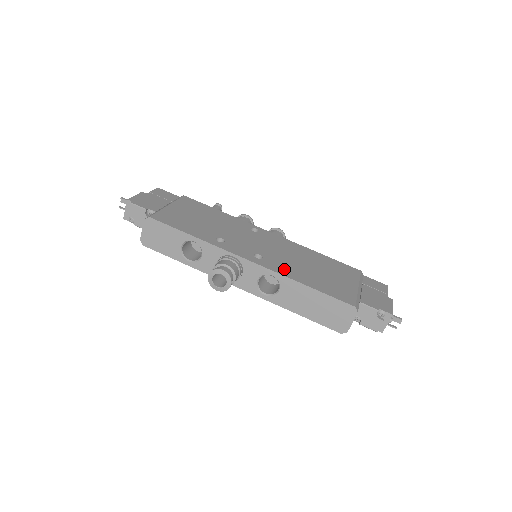
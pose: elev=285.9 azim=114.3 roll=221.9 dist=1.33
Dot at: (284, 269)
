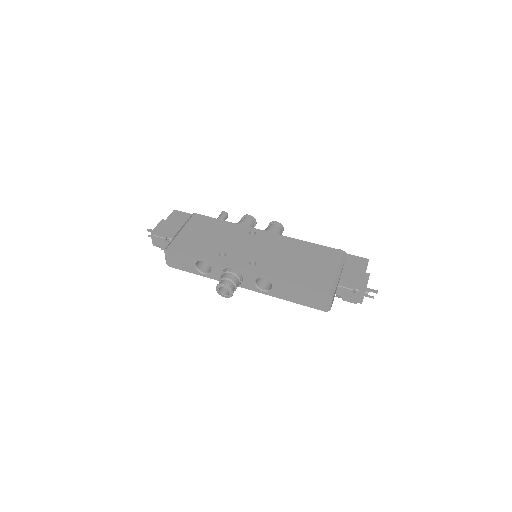
Dot at: (273, 270)
